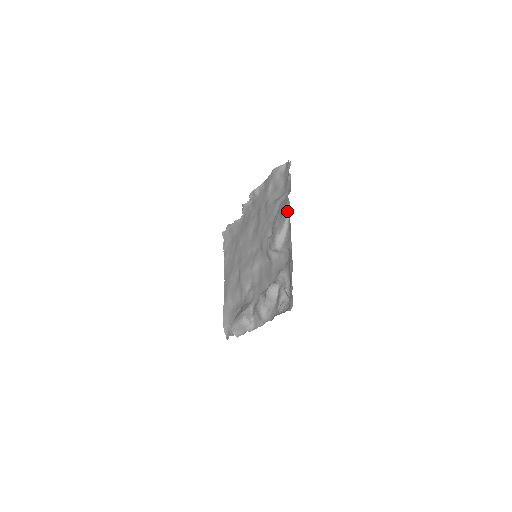
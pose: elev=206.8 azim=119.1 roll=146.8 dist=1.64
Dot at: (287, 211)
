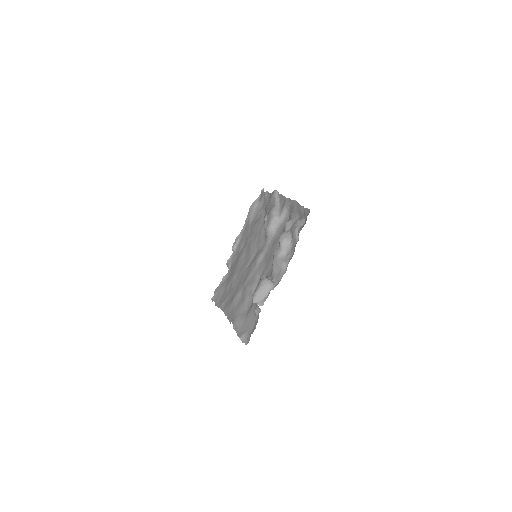
Dot at: (274, 192)
